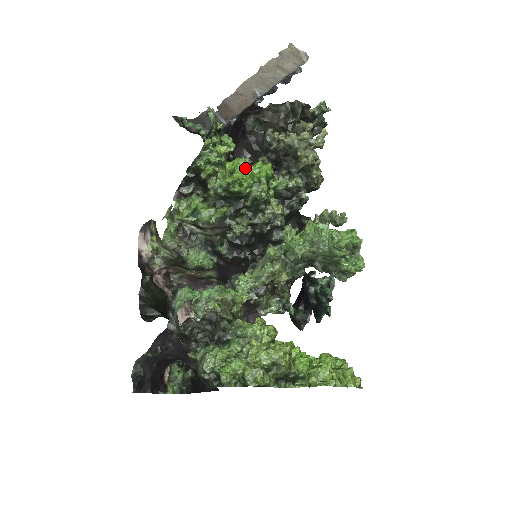
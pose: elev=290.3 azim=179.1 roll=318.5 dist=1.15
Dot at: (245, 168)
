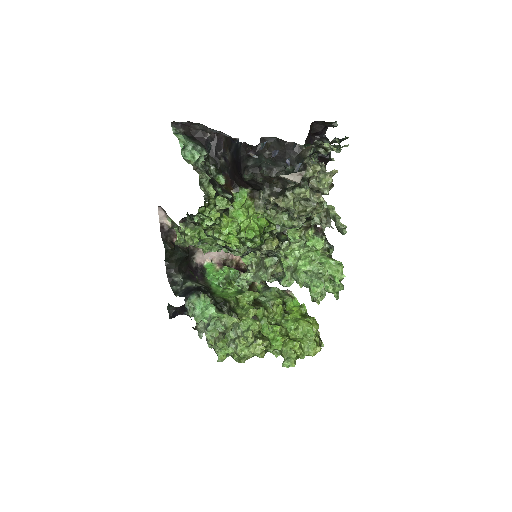
Dot at: (245, 201)
